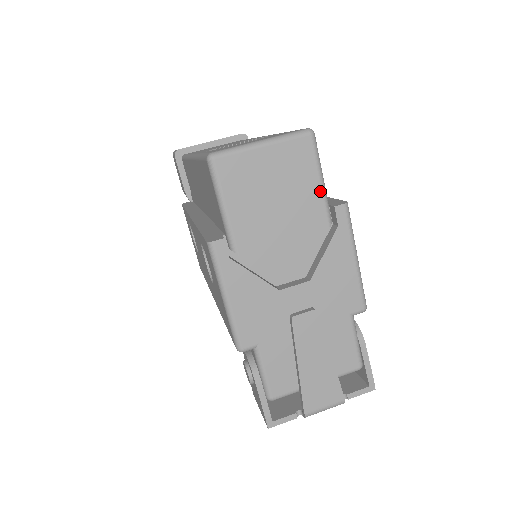
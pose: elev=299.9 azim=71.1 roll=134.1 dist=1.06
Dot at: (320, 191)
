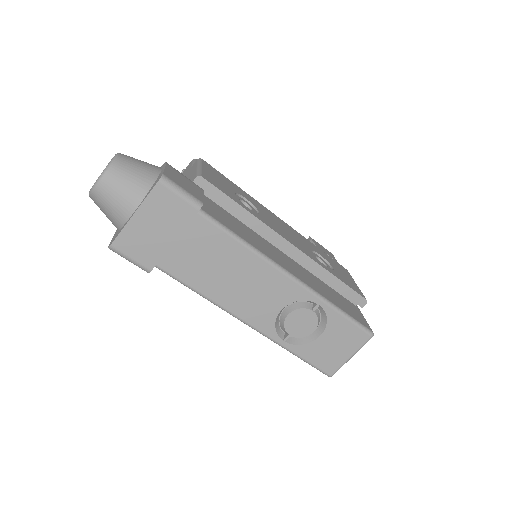
Dot at: occluded
